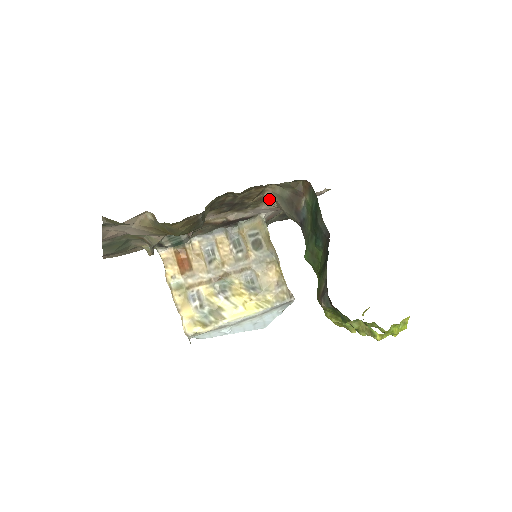
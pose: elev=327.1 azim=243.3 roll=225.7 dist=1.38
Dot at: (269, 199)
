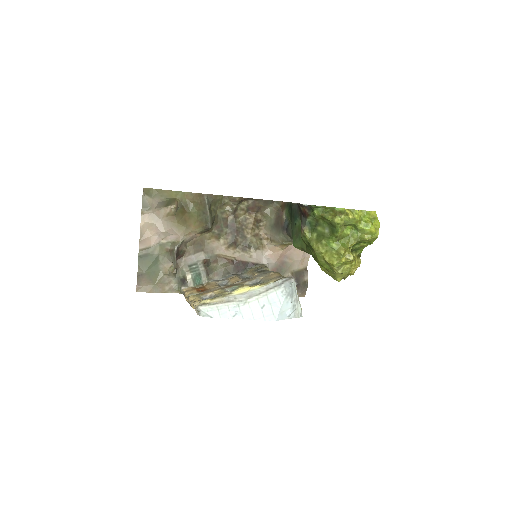
Dot at: (266, 242)
